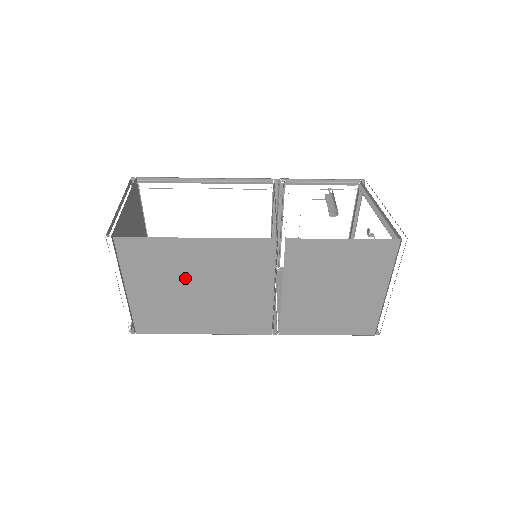
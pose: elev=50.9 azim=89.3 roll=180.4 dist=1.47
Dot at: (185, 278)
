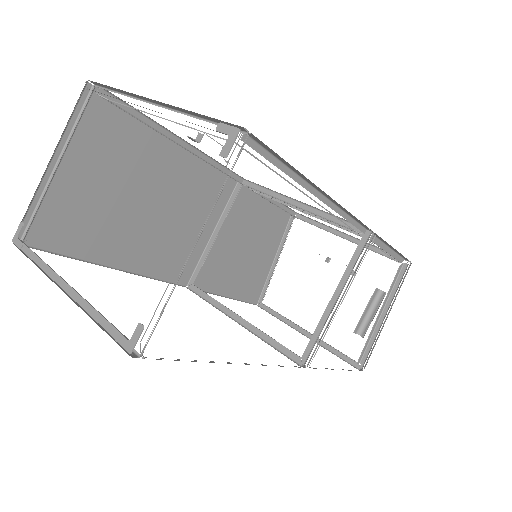
Dot at: occluded
